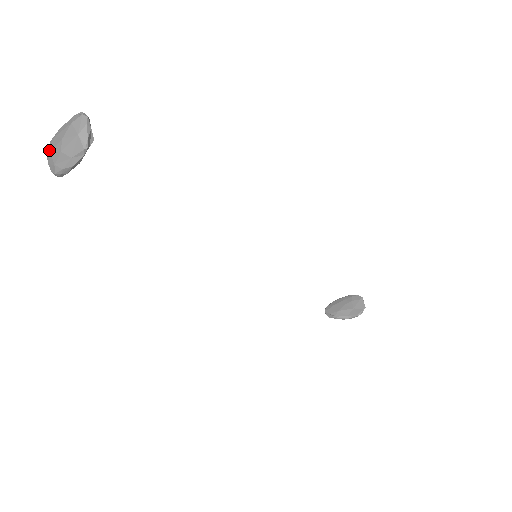
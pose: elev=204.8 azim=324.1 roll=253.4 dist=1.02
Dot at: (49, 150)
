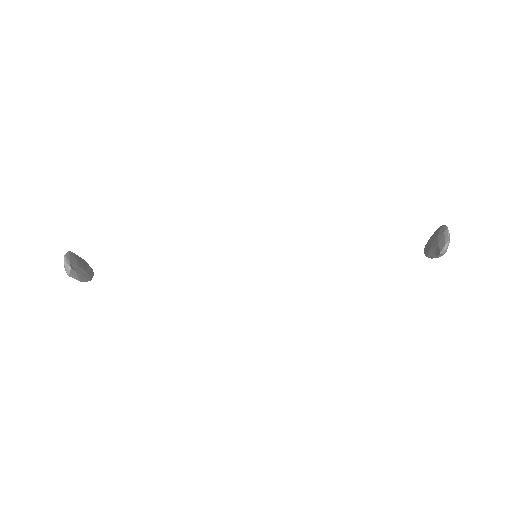
Dot at: occluded
